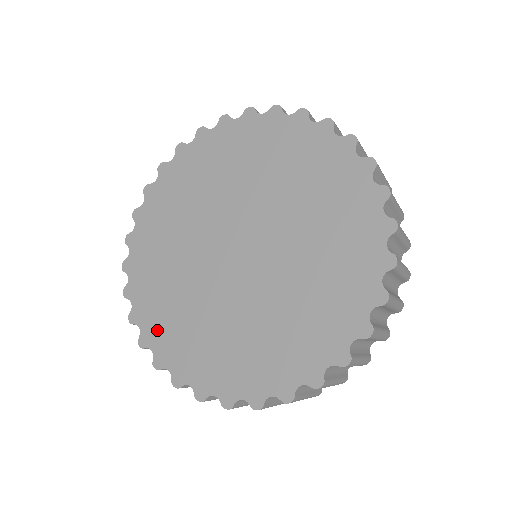
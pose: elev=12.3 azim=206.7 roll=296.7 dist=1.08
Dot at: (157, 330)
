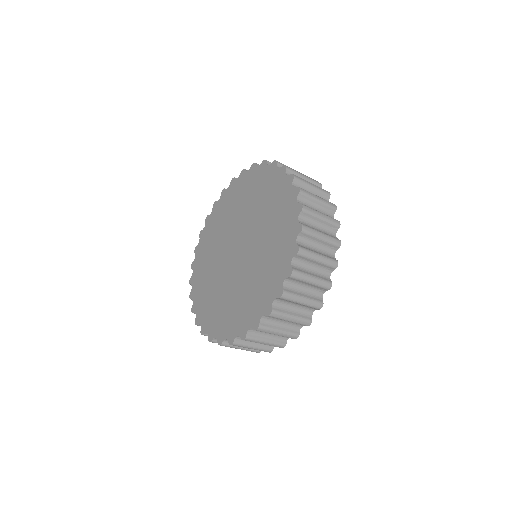
Dot at: (233, 326)
